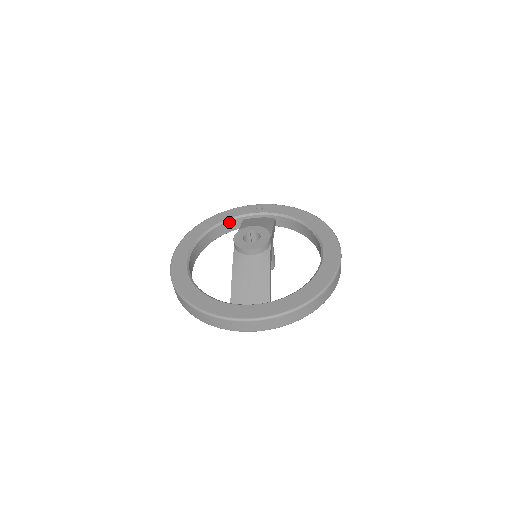
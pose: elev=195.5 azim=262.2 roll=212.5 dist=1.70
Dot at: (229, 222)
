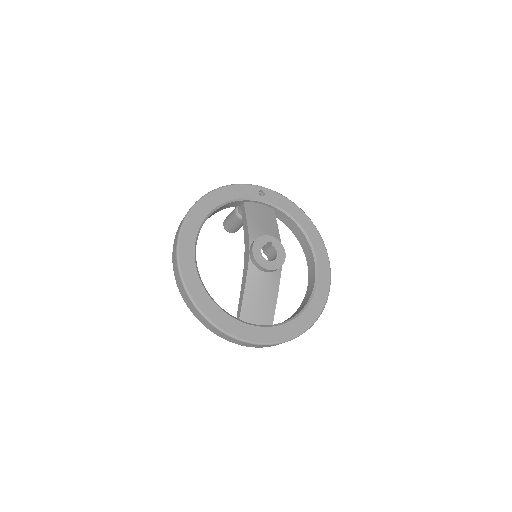
Dot at: (231, 203)
